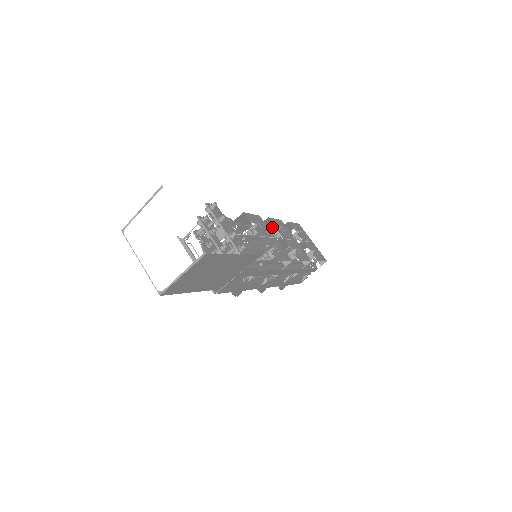
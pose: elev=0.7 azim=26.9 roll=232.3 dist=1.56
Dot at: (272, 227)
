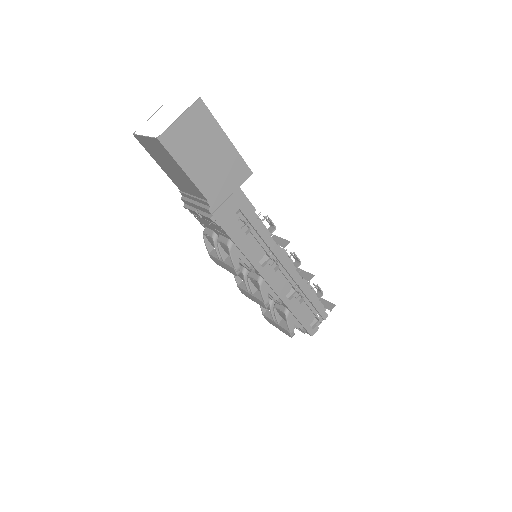
Dot at: occluded
